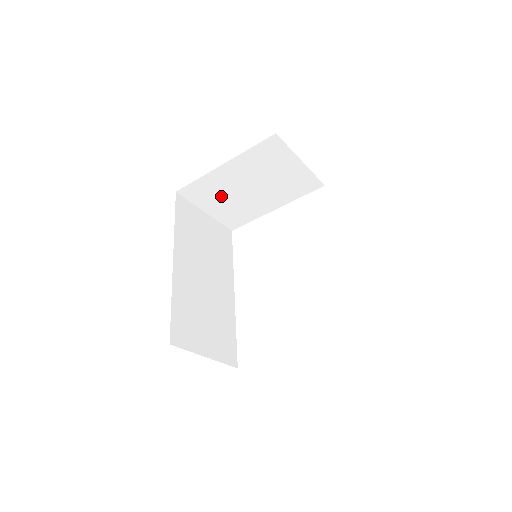
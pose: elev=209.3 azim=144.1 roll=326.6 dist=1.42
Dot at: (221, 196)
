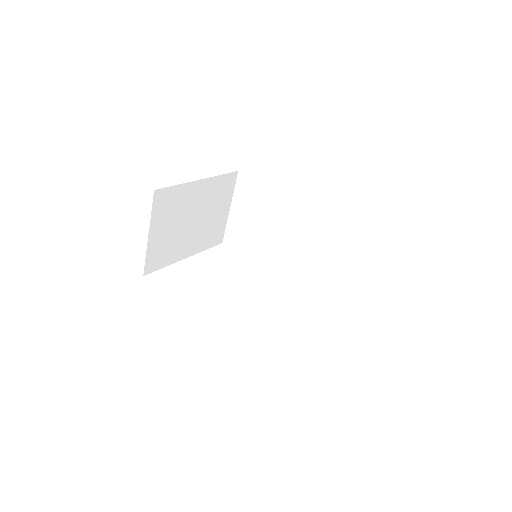
Dot at: (173, 218)
